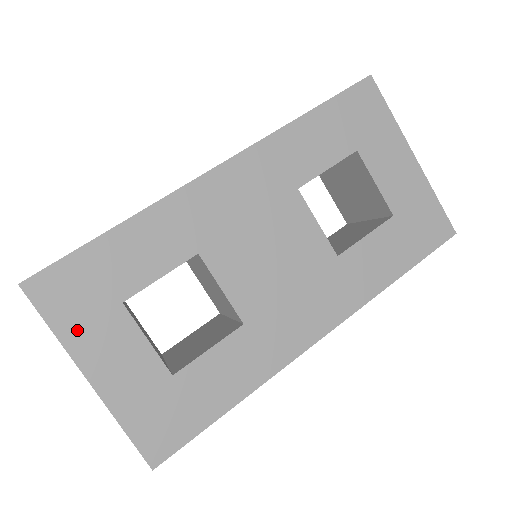
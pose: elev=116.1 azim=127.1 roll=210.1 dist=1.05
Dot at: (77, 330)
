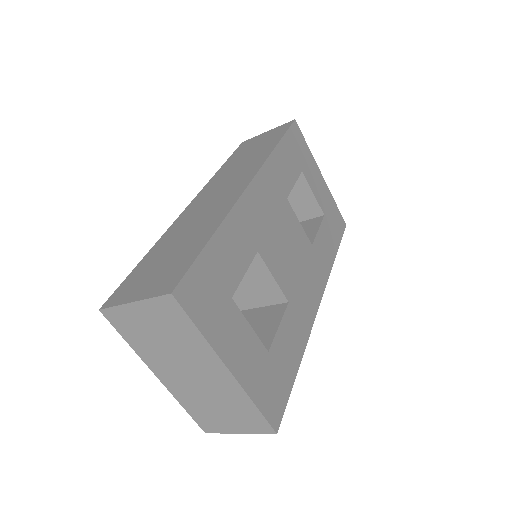
Dot at: (214, 327)
